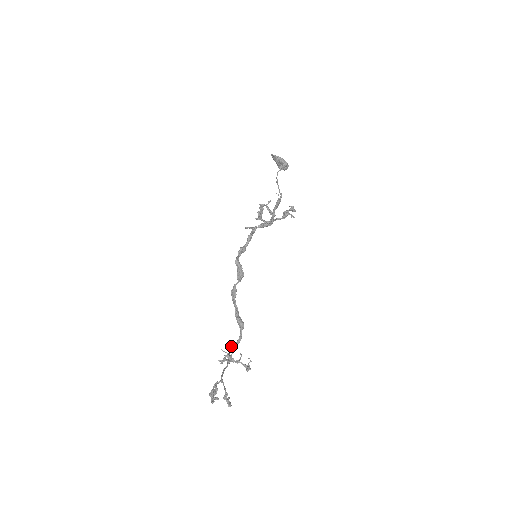
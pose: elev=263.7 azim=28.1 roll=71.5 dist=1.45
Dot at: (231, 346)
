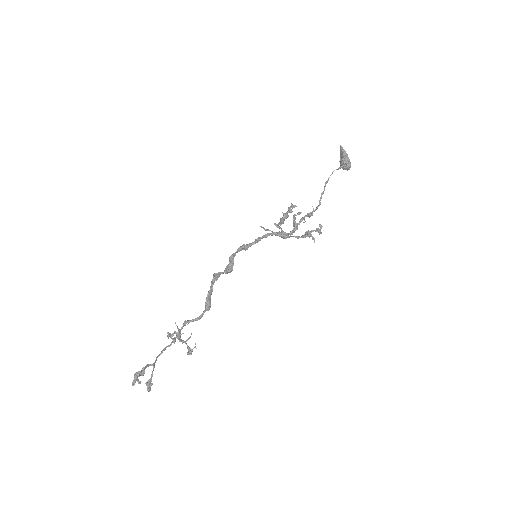
Dot at: (187, 322)
